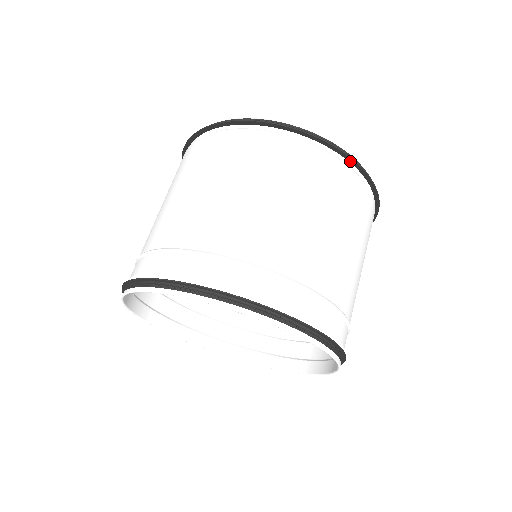
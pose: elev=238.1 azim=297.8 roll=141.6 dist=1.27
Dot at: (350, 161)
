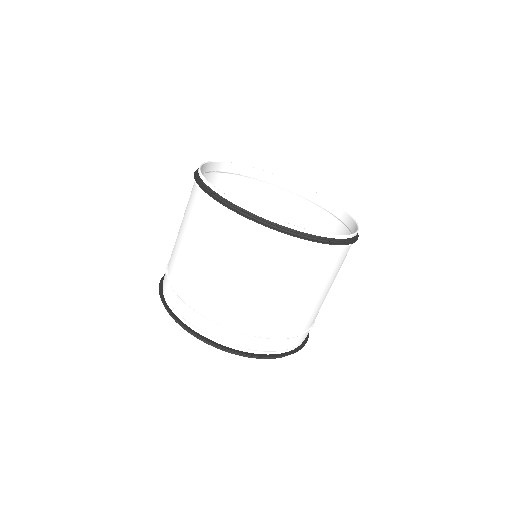
Dot at: (309, 239)
